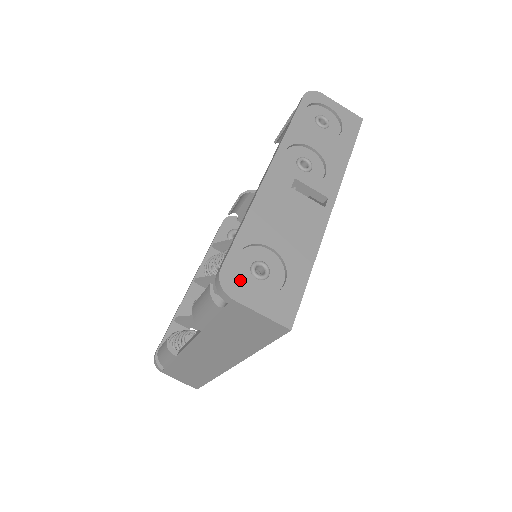
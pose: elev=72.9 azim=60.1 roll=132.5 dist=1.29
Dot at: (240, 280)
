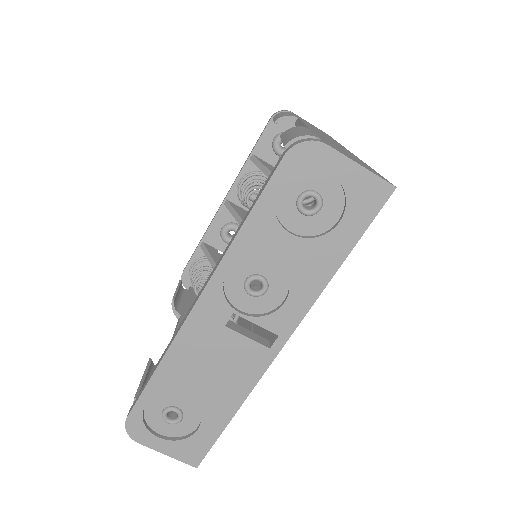
Dot at: (149, 423)
